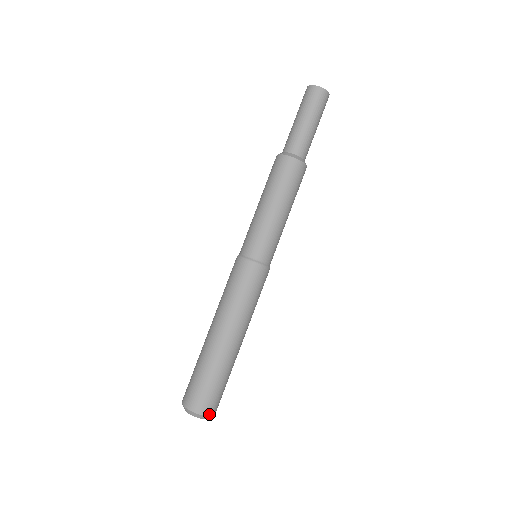
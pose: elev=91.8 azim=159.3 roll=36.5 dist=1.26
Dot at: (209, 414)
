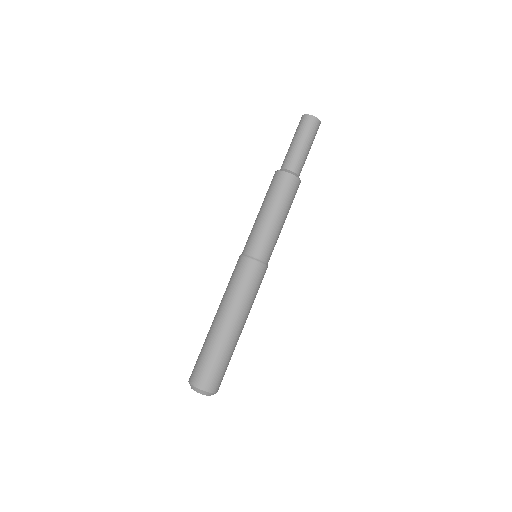
Dot at: (213, 391)
